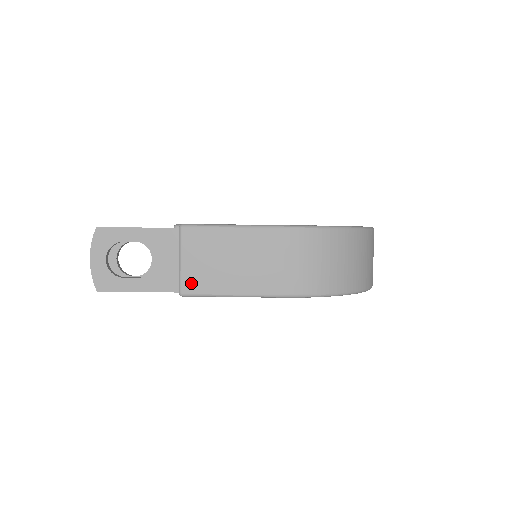
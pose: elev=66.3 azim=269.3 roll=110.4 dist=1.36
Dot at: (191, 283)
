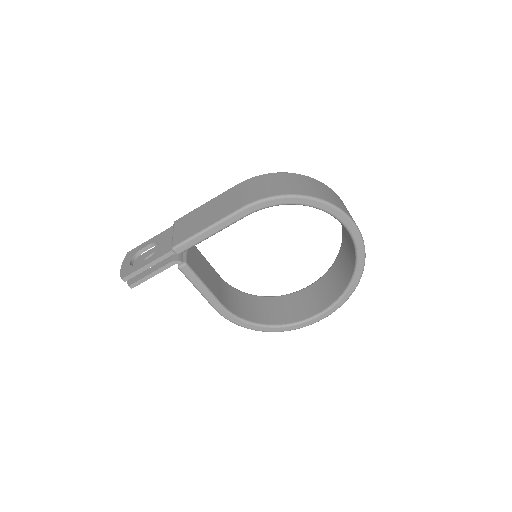
Dot at: (179, 239)
